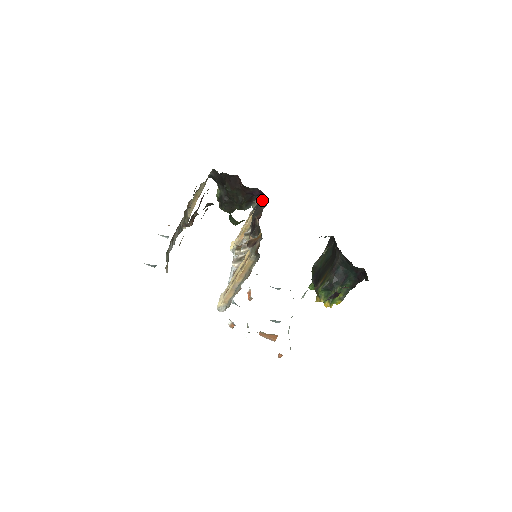
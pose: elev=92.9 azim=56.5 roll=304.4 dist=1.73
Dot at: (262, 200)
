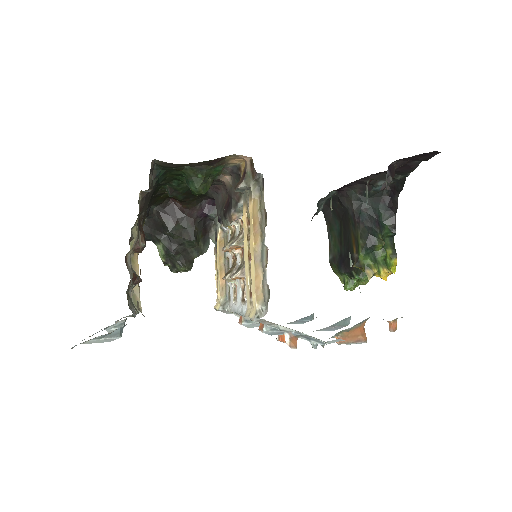
Dot at: occluded
